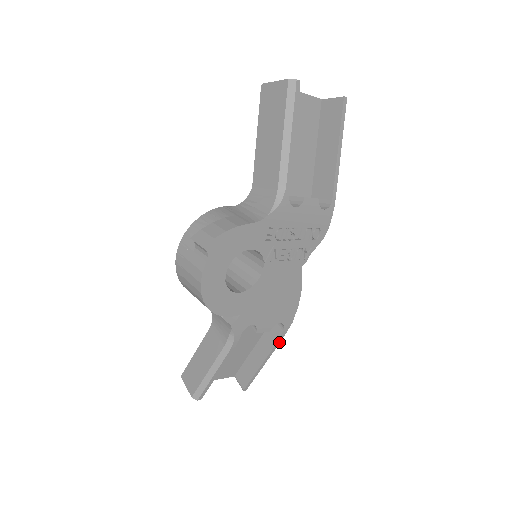
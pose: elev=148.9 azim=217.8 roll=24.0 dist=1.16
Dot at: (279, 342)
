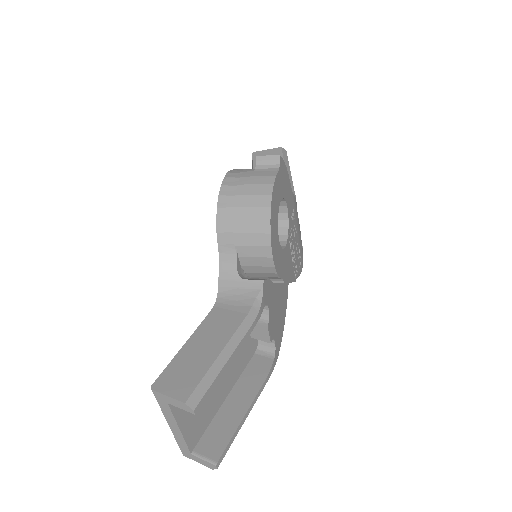
Dot at: (268, 377)
